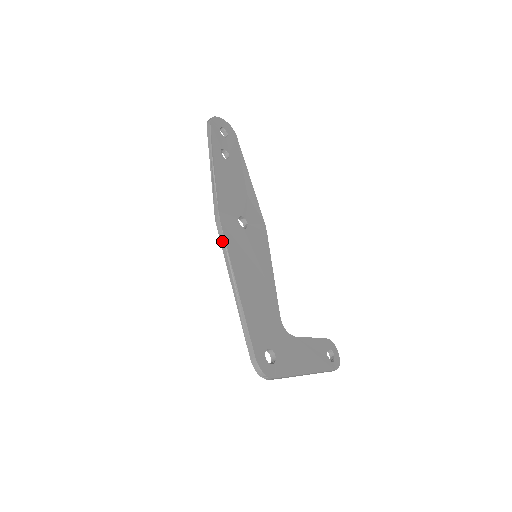
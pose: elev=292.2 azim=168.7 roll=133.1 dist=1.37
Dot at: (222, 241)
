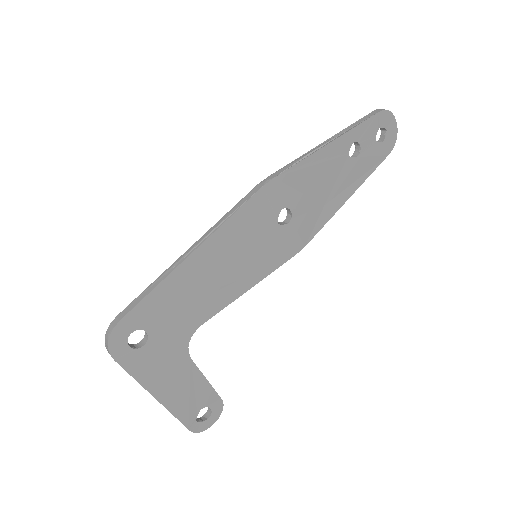
Dot at: (240, 202)
